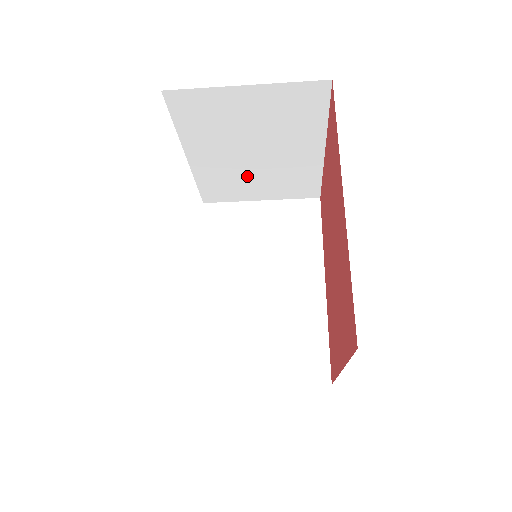
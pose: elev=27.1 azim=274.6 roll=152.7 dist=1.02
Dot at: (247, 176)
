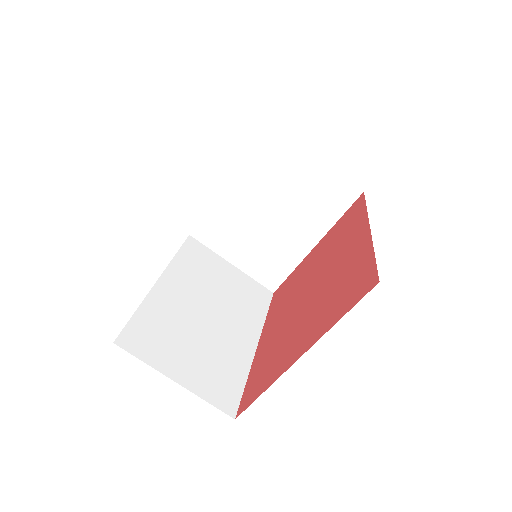
Dot at: (247, 231)
